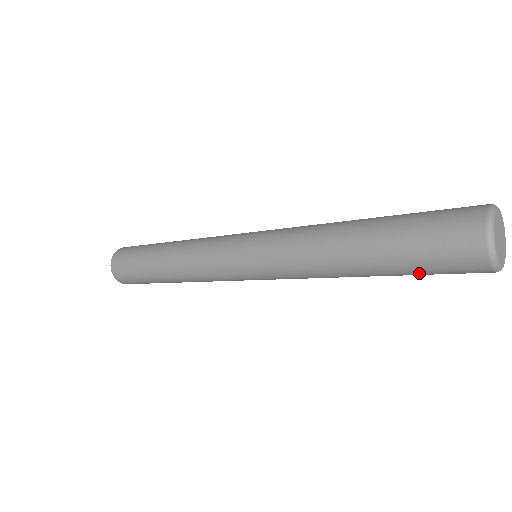
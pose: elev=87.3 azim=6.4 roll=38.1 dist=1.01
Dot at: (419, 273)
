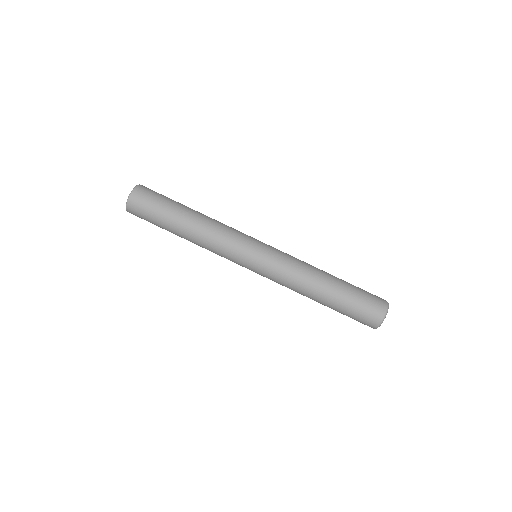
Dot at: (349, 309)
